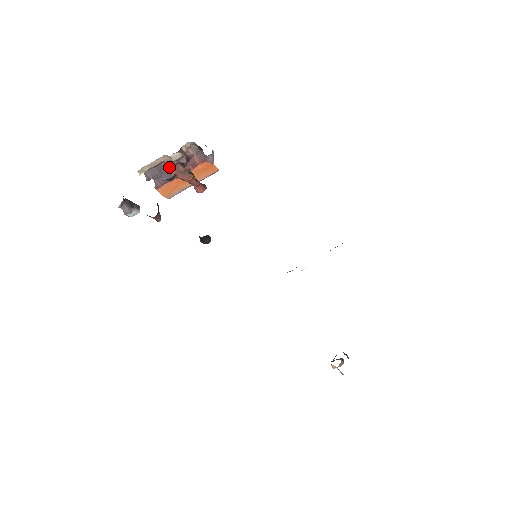
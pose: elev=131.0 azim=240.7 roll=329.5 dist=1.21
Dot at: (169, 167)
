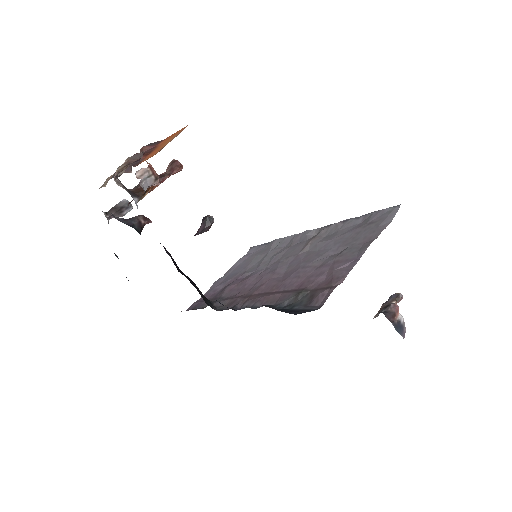
Dot at: occluded
